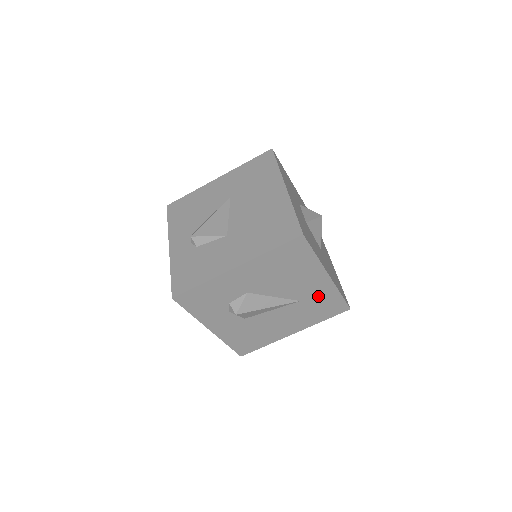
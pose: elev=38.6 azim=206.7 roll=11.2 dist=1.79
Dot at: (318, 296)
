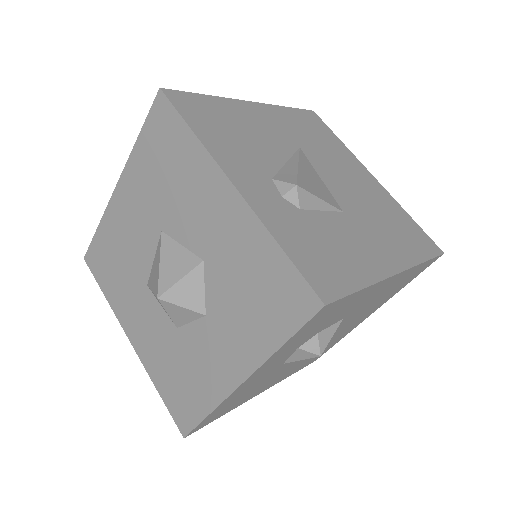
Dot at: (337, 338)
